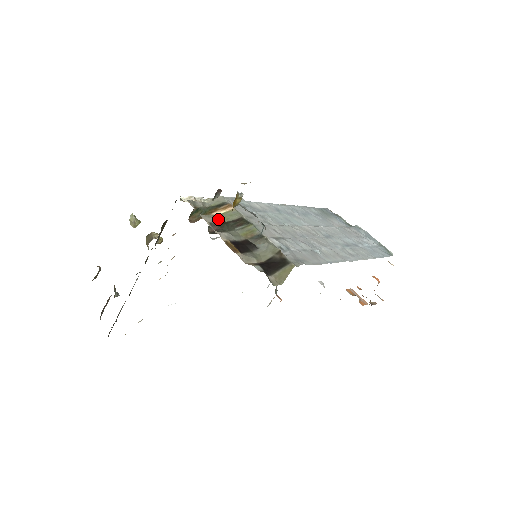
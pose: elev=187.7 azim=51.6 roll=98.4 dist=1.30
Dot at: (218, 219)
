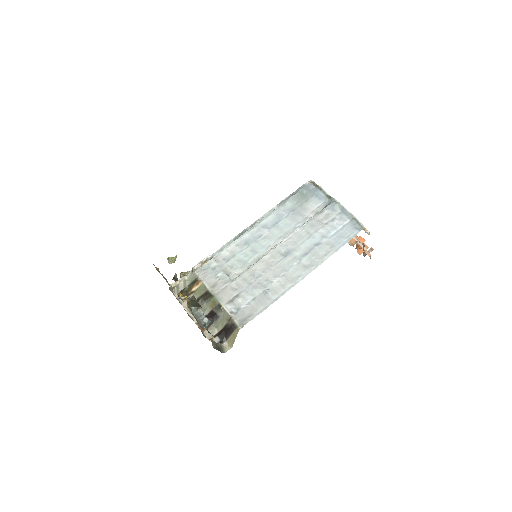
Dot at: occluded
